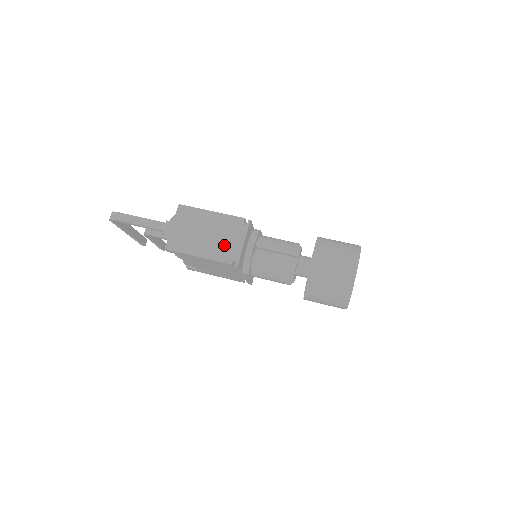
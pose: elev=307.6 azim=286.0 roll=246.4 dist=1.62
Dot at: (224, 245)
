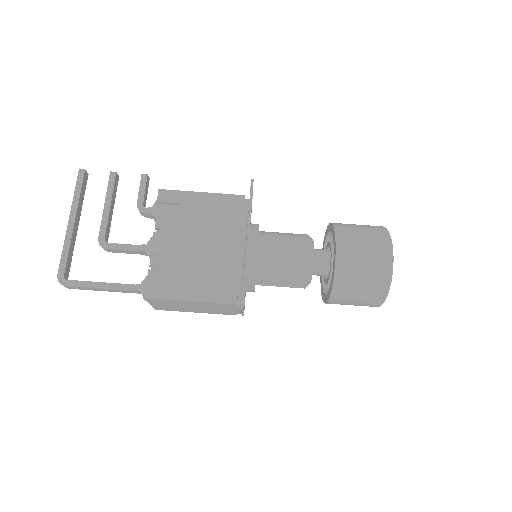
Dot at: (221, 311)
